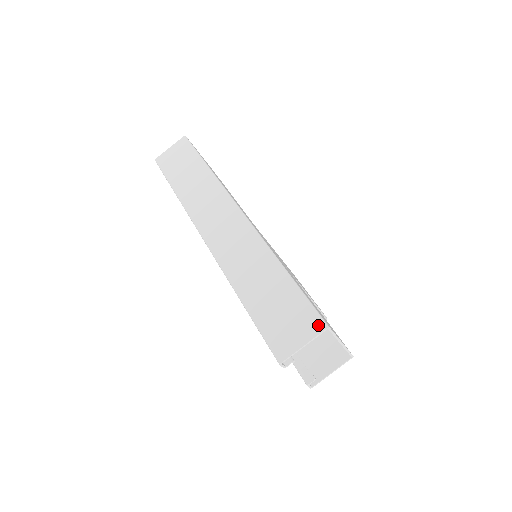
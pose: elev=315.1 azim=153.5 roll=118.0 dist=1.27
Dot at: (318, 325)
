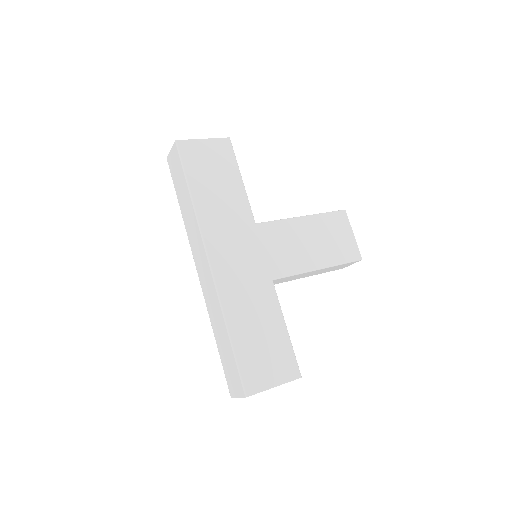
Dot at: (242, 392)
